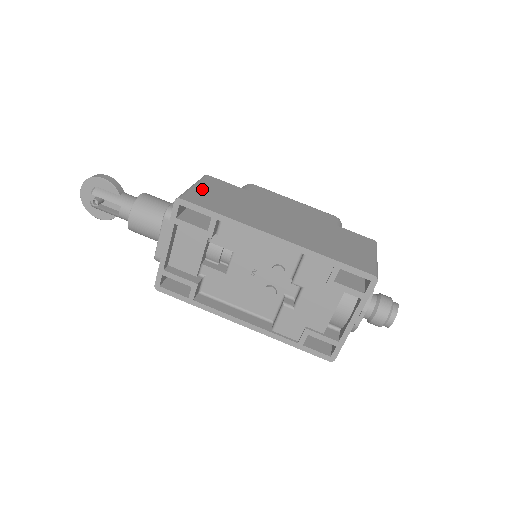
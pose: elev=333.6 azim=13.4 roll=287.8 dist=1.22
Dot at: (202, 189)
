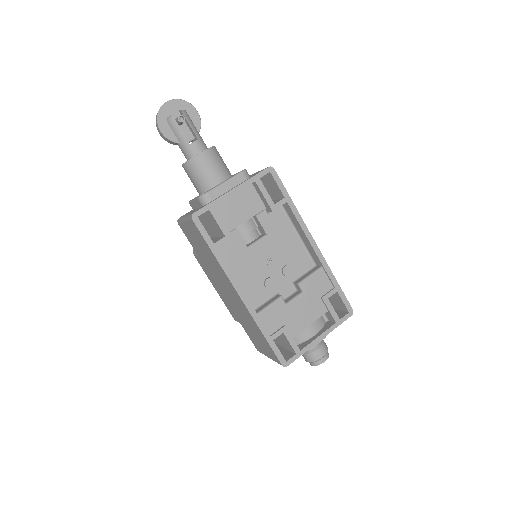
Dot at: occluded
